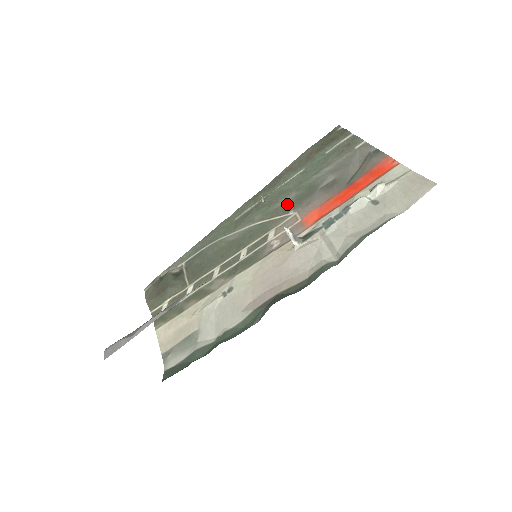
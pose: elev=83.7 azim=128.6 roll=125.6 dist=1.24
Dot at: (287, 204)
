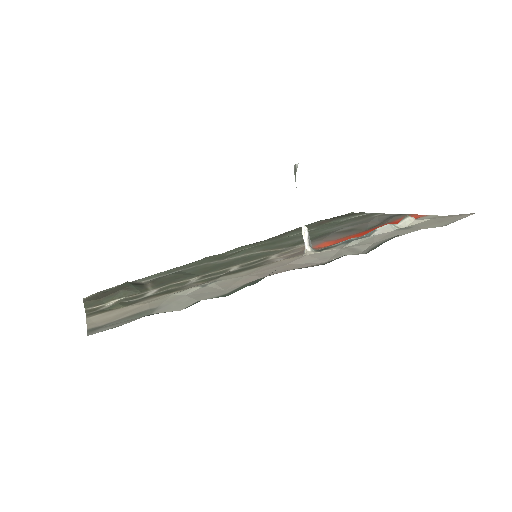
Dot at: (294, 242)
